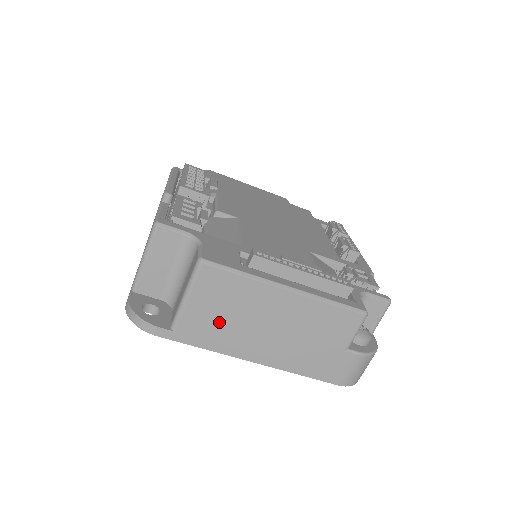
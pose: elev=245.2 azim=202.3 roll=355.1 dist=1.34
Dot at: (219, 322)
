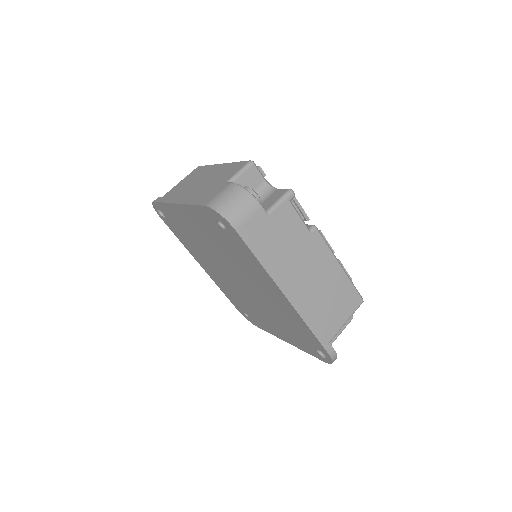
Dot at: (181, 188)
